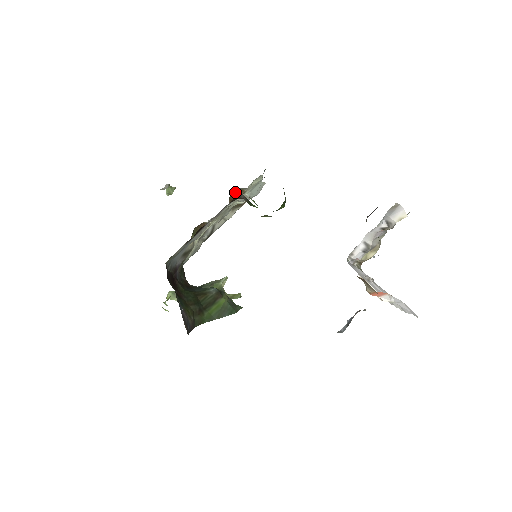
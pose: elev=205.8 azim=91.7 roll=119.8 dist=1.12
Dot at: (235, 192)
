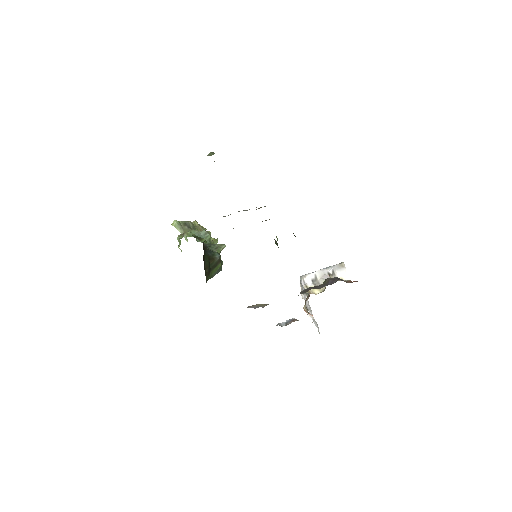
Dot at: occluded
